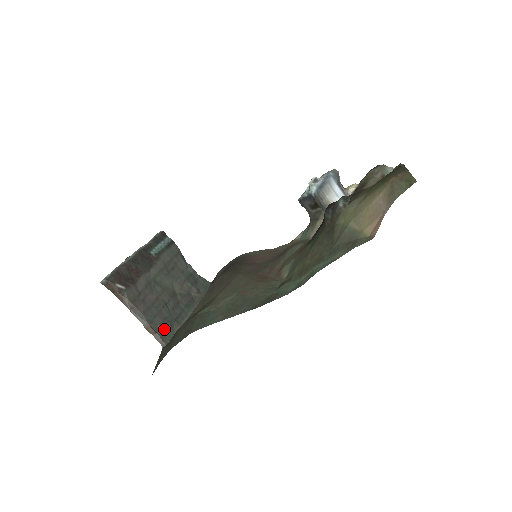
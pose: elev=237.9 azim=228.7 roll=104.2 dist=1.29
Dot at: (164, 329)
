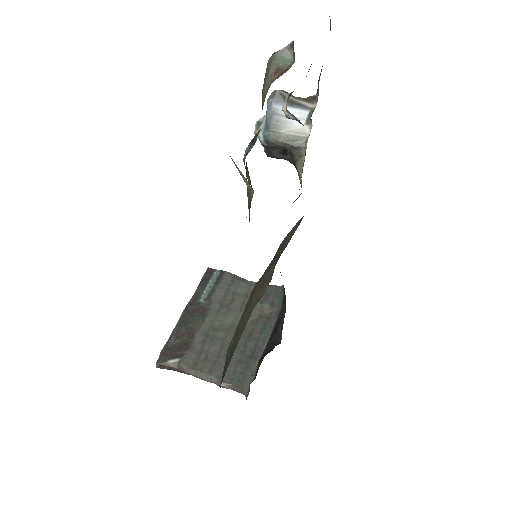
Dot at: (240, 375)
